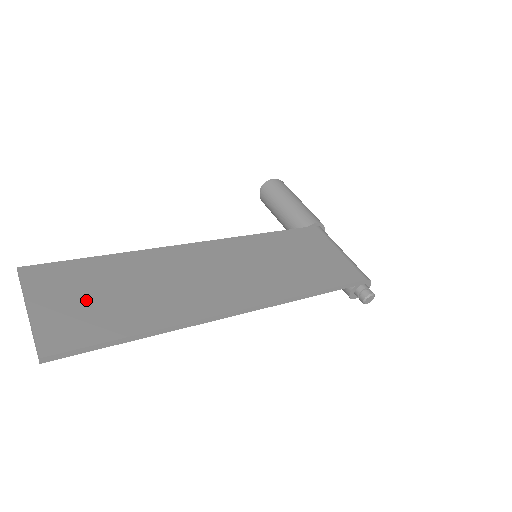
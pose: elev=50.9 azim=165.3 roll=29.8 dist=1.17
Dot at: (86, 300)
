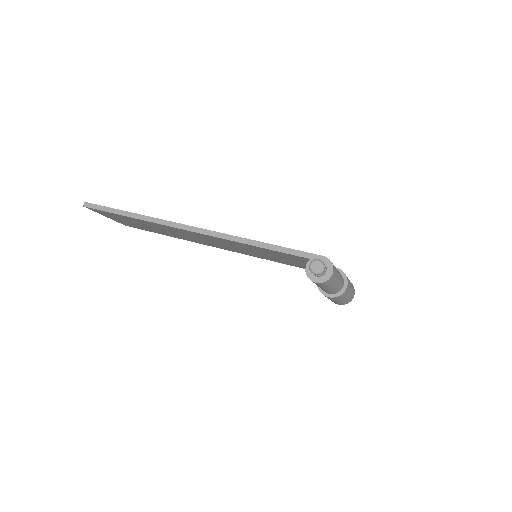
Dot at: occluded
